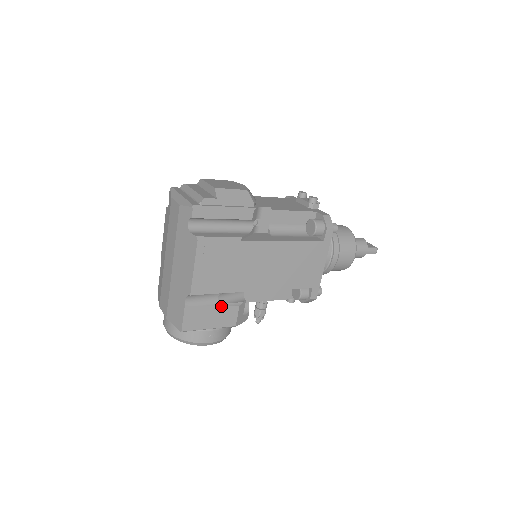
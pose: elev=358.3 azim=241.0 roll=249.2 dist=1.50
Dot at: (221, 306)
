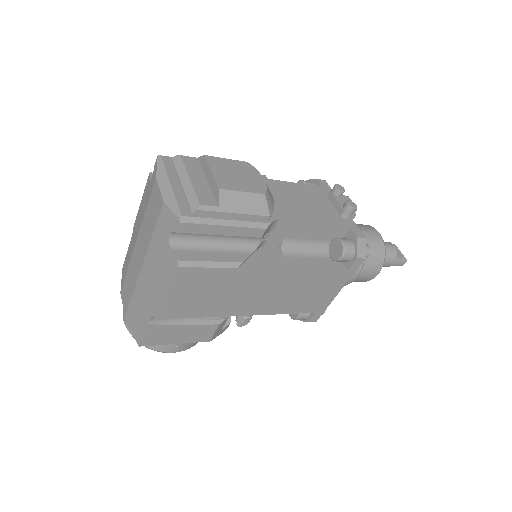
Dot at: (196, 324)
